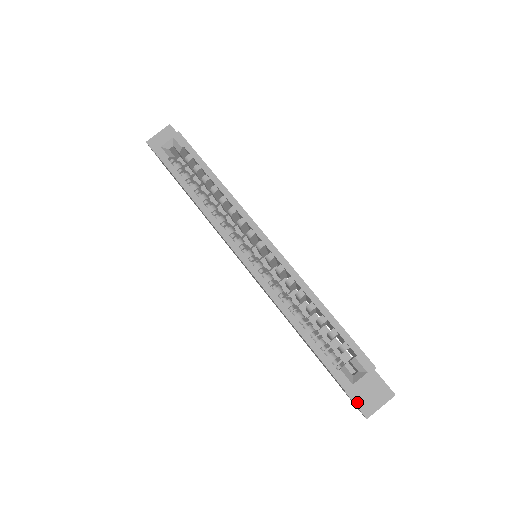
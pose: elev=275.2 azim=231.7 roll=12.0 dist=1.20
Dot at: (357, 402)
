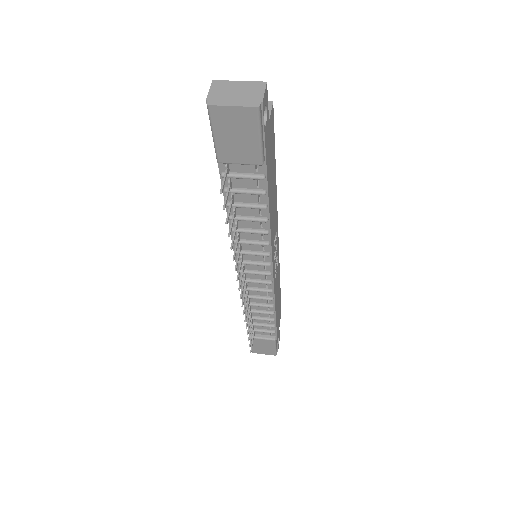
Dot at: occluded
